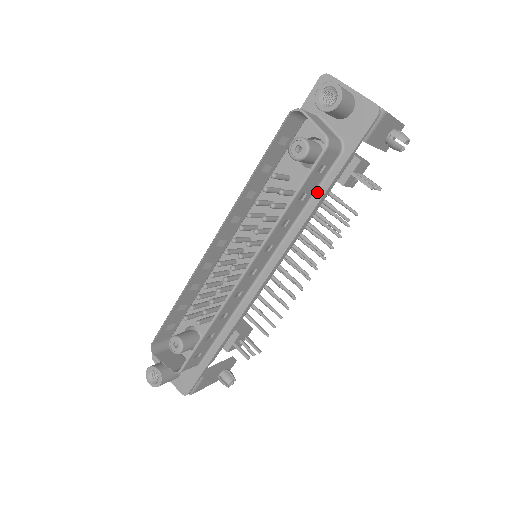
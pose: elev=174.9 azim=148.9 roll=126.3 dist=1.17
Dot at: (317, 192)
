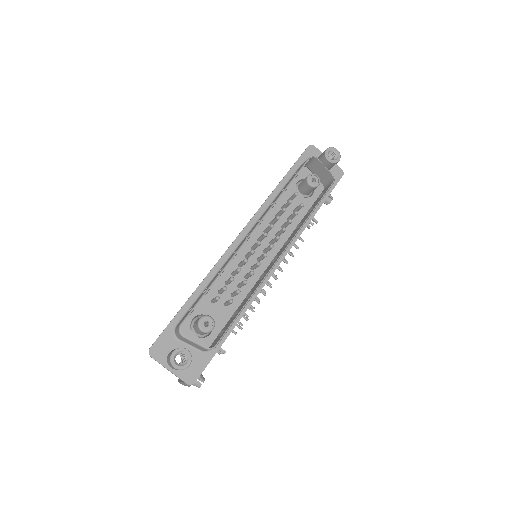
Dot at: occluded
